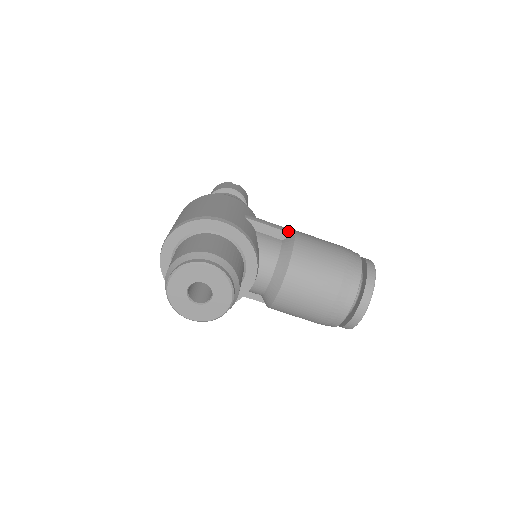
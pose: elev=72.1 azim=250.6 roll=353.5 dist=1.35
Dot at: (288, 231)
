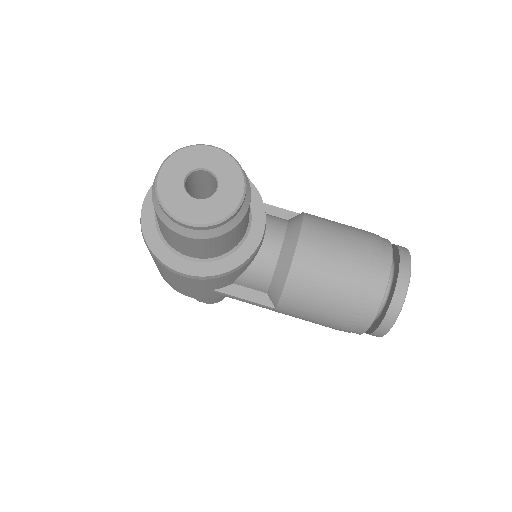
Dot at: (293, 212)
